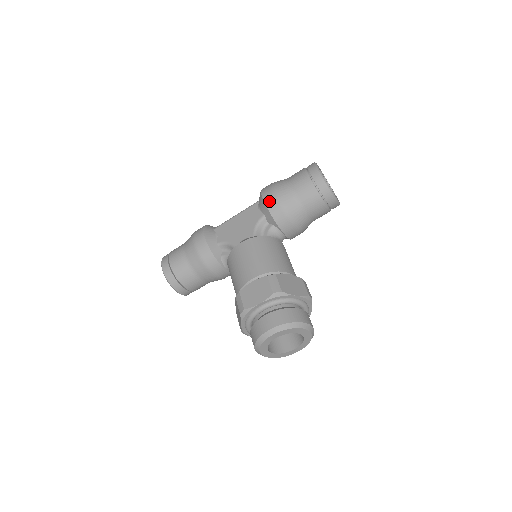
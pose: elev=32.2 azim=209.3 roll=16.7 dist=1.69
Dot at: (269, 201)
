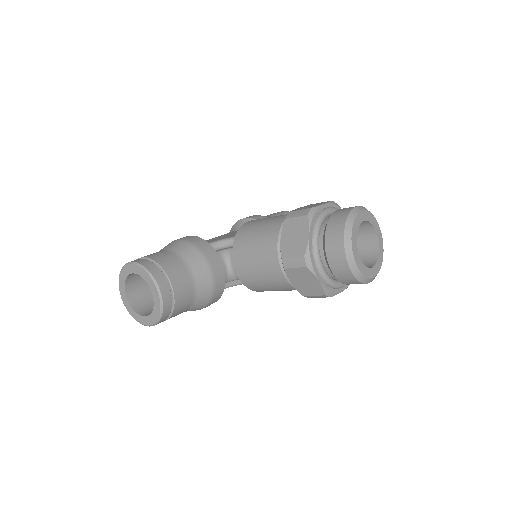
Dot at: (253, 217)
